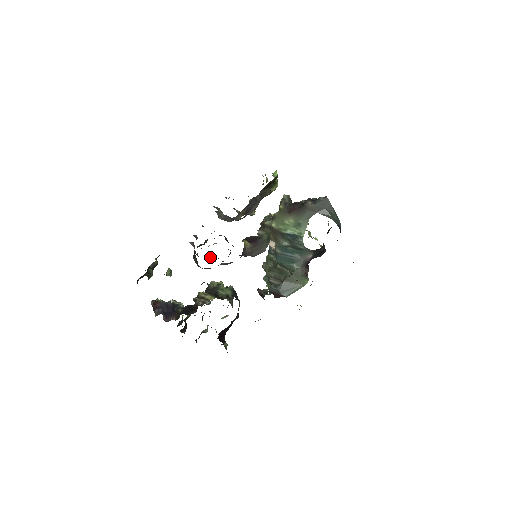
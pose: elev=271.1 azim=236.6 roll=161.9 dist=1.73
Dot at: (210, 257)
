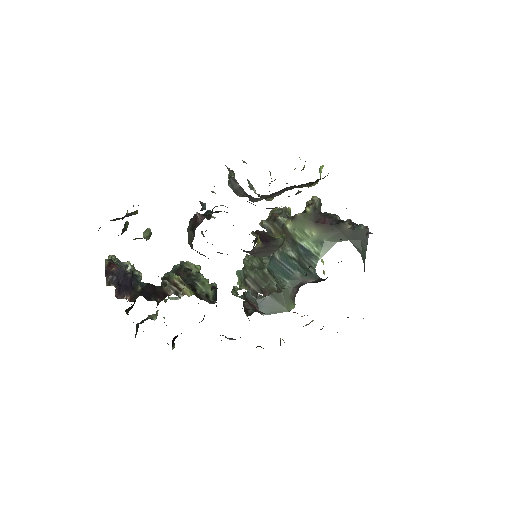
Dot at: (201, 232)
